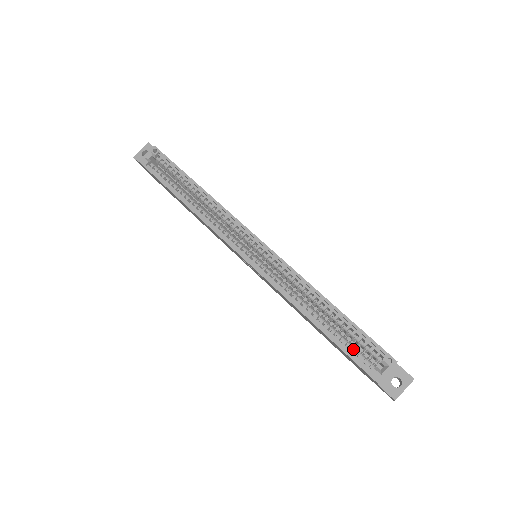
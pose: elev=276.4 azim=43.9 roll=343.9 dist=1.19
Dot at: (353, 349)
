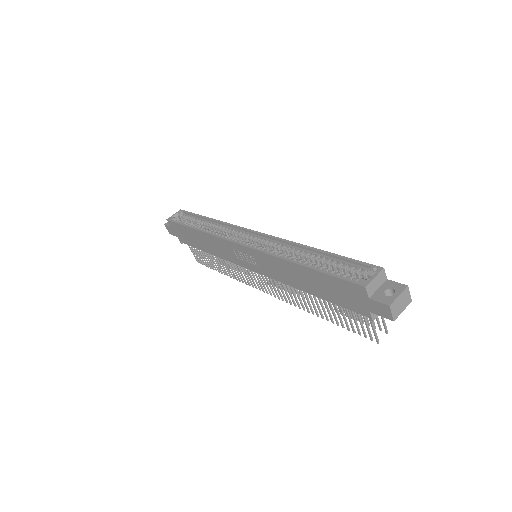
Dot at: (340, 274)
